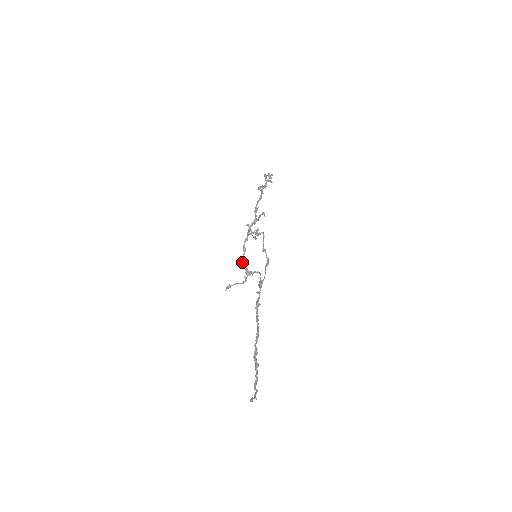
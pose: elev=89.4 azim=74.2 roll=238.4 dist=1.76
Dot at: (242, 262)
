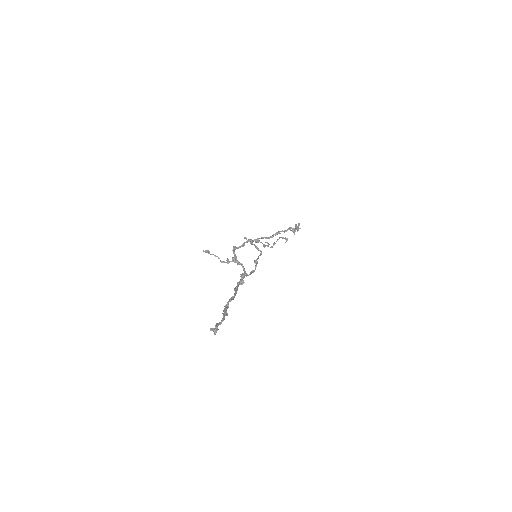
Dot at: (235, 249)
